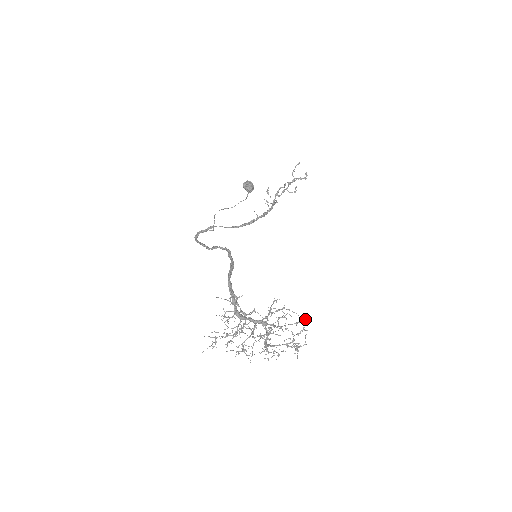
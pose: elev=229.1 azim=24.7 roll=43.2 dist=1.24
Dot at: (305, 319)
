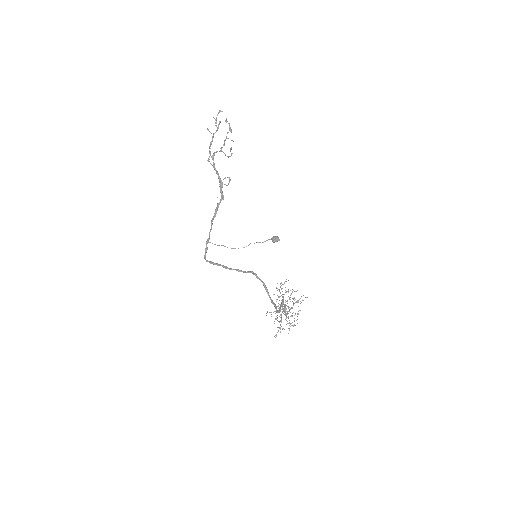
Dot at: occluded
